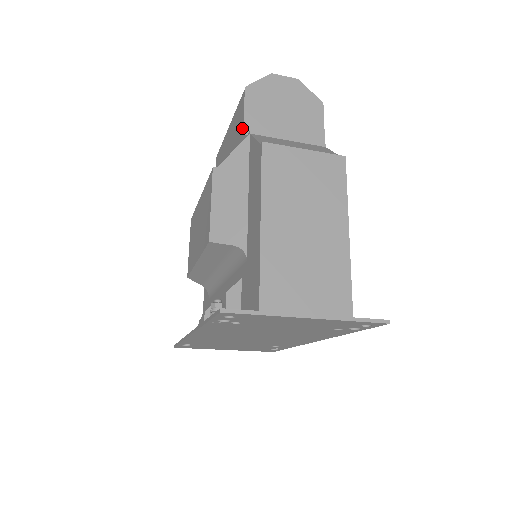
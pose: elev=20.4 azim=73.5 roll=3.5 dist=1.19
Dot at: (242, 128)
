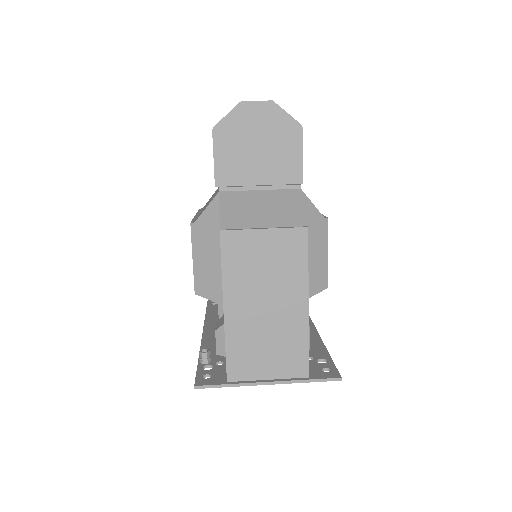
Dot at: (214, 176)
